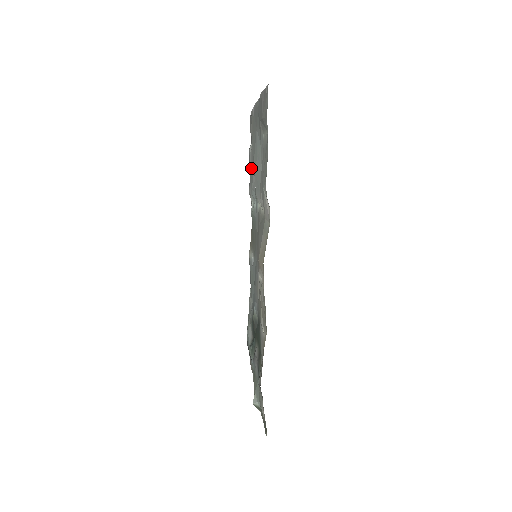
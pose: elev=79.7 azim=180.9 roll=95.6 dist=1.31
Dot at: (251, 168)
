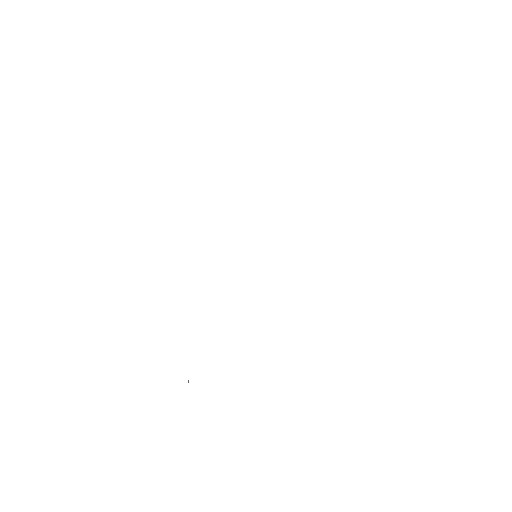
Dot at: occluded
